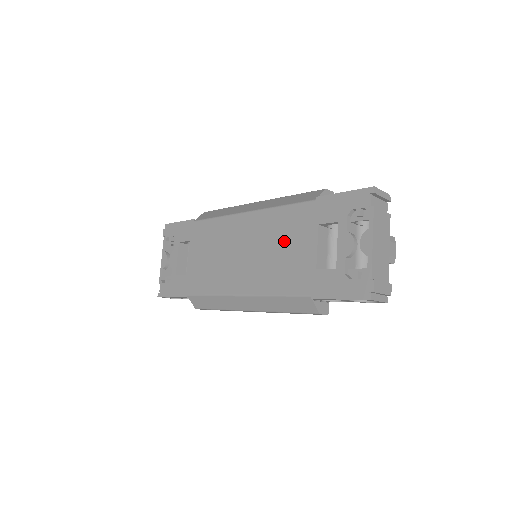
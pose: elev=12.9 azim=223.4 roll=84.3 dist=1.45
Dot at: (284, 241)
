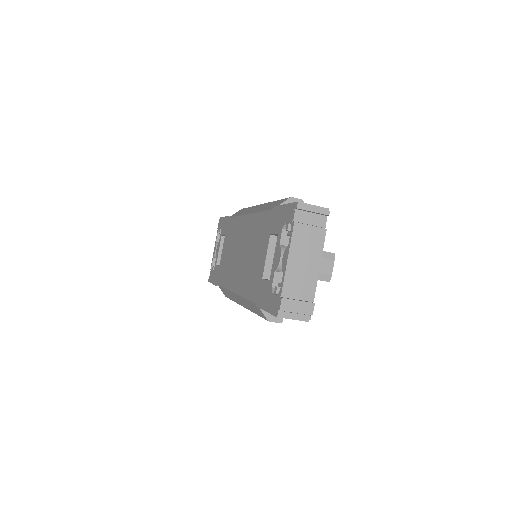
Dot at: (255, 247)
